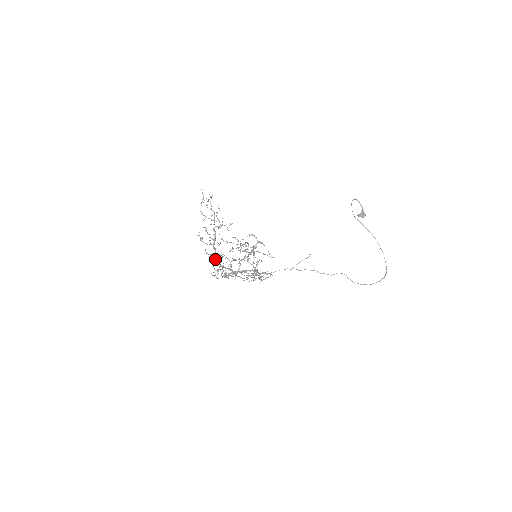
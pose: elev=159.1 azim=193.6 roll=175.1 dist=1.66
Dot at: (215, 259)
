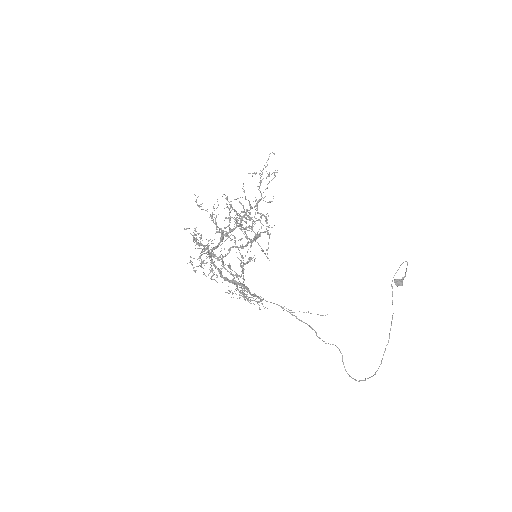
Dot at: (211, 250)
